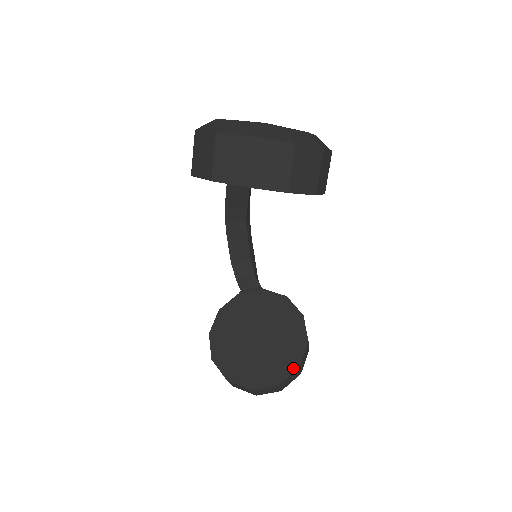
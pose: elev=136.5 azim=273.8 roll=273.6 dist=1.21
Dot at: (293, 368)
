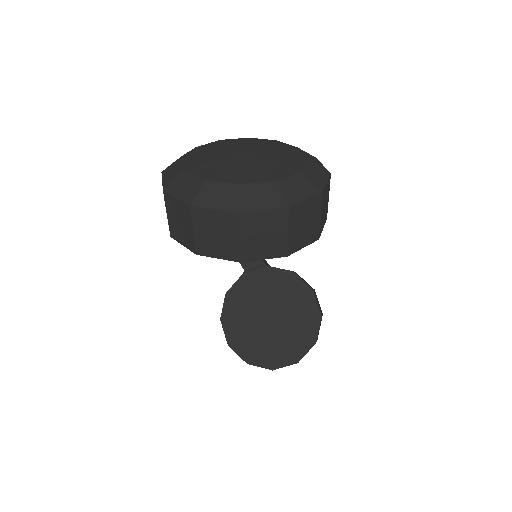
Dot at: (310, 345)
